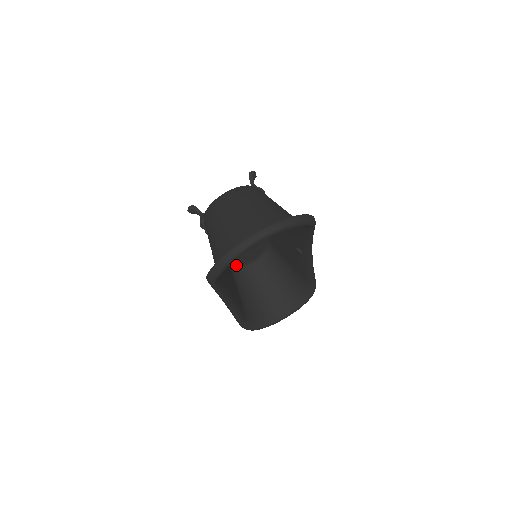
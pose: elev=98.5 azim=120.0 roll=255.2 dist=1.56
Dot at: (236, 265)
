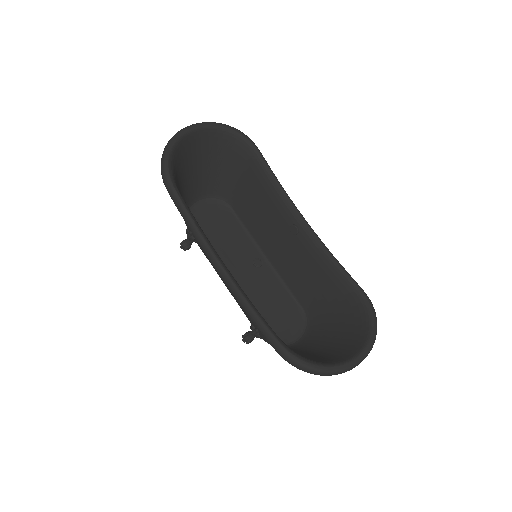
Dot at: occluded
